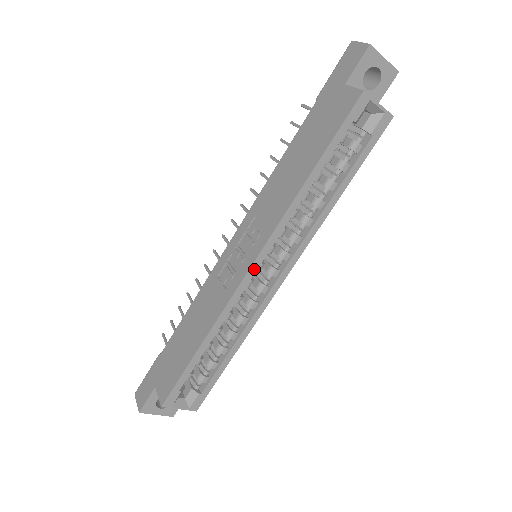
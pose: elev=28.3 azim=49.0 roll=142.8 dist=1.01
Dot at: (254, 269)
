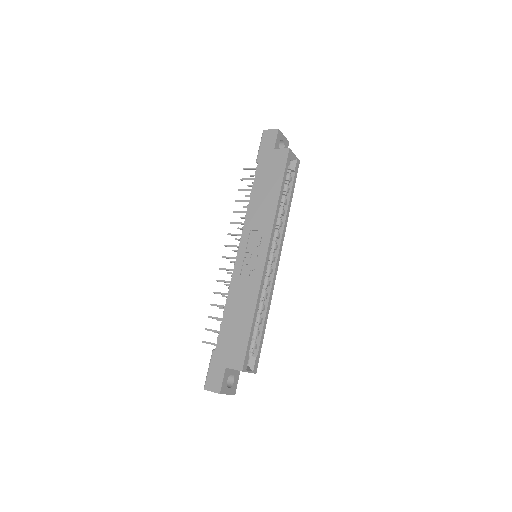
Dot at: (268, 256)
